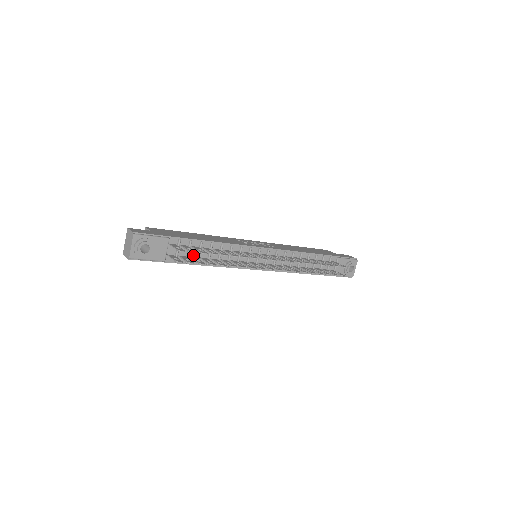
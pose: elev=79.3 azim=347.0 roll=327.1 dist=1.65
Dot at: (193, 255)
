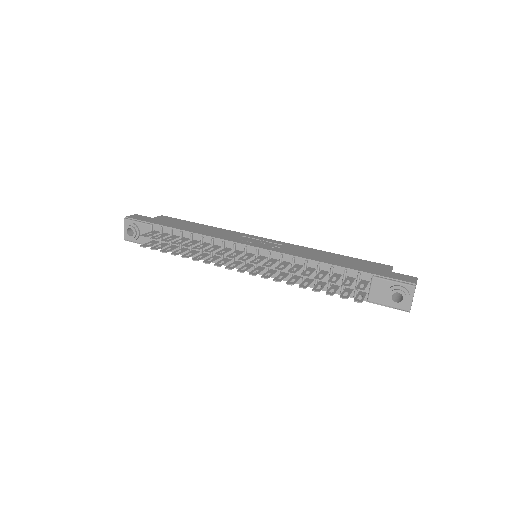
Dot at: occluded
